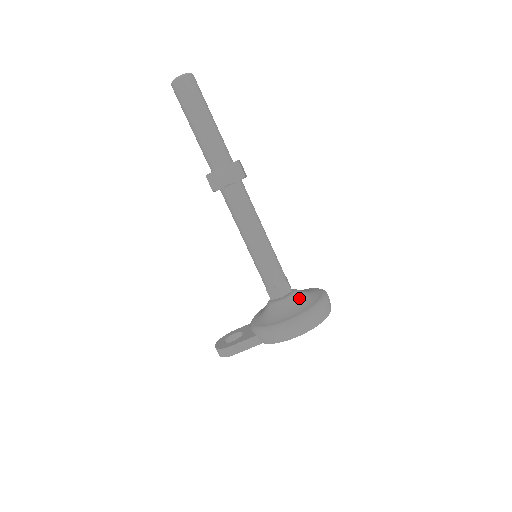
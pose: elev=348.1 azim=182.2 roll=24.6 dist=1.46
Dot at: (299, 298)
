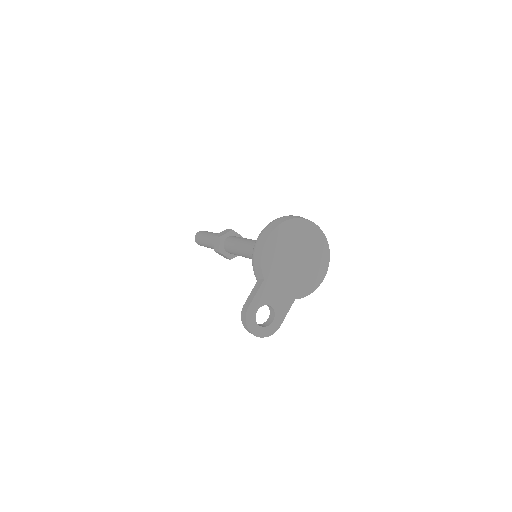
Dot at: occluded
